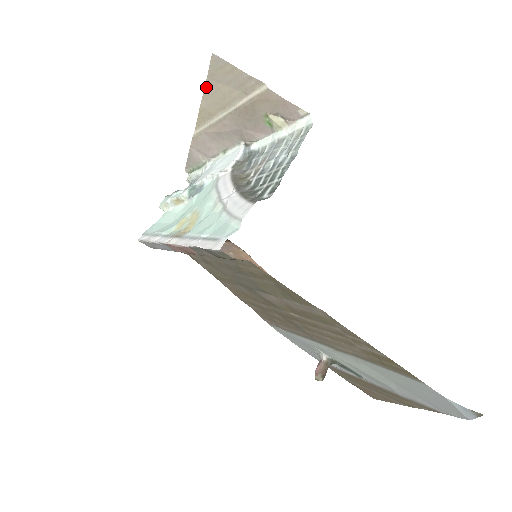
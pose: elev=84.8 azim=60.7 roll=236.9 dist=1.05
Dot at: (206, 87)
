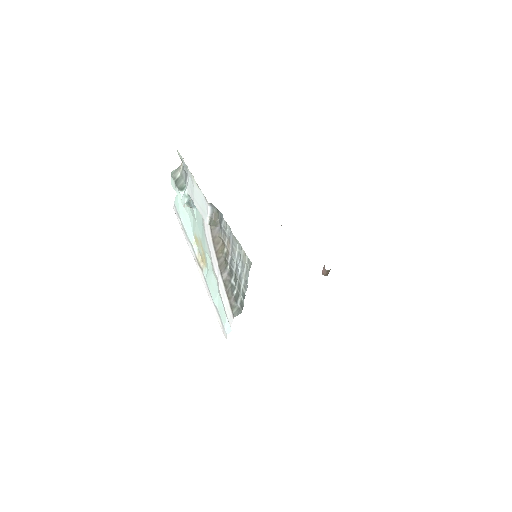
Dot at: occluded
